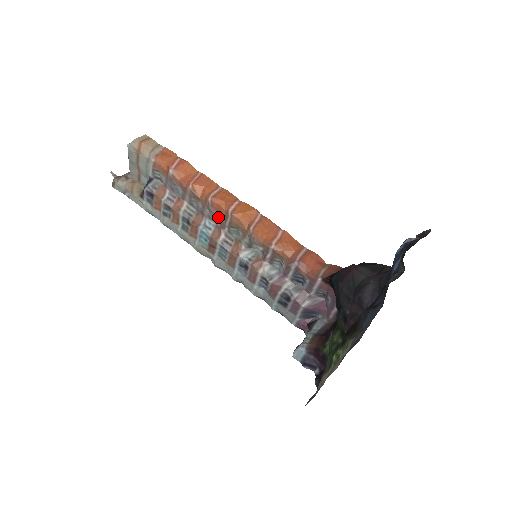
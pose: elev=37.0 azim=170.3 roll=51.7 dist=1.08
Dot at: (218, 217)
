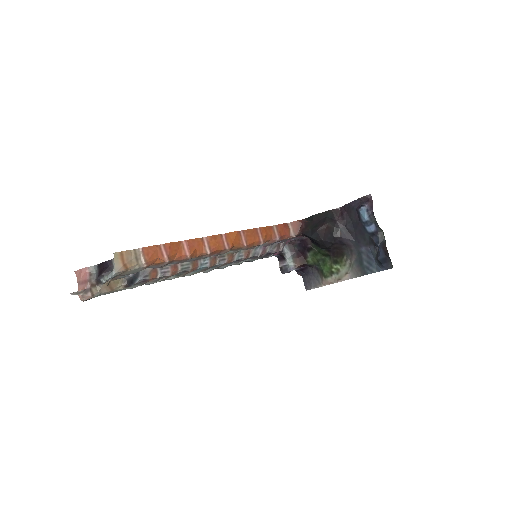
Dot at: (214, 255)
